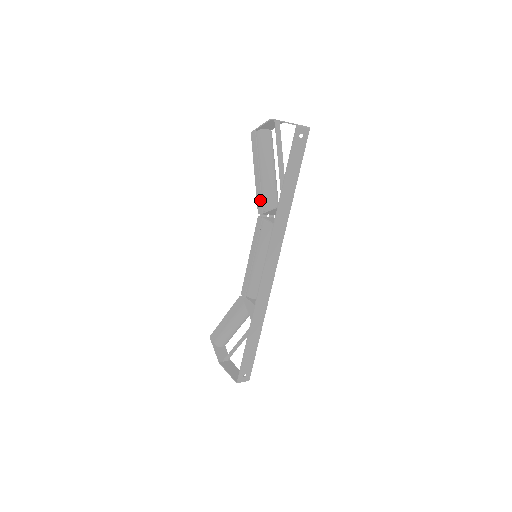
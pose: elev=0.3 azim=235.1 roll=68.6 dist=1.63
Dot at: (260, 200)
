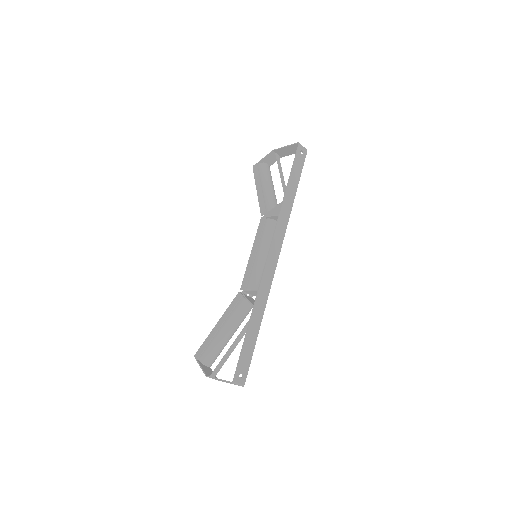
Dot at: (263, 205)
